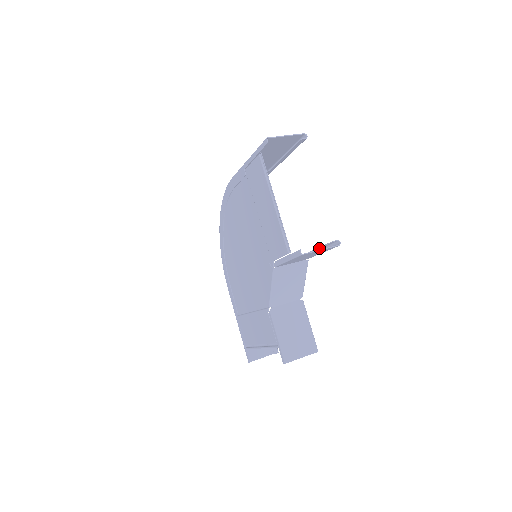
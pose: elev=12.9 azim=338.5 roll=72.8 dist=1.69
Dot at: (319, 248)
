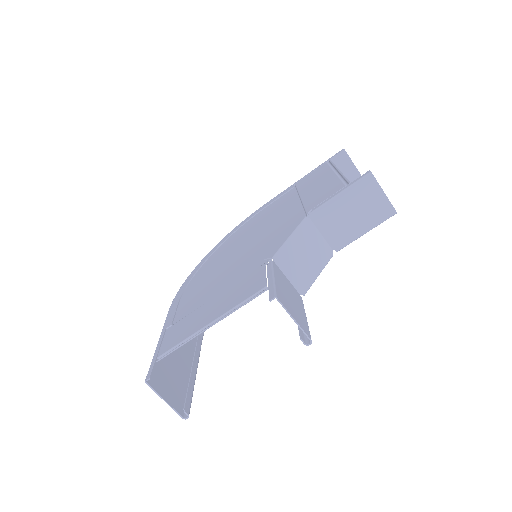
Dot at: (363, 226)
